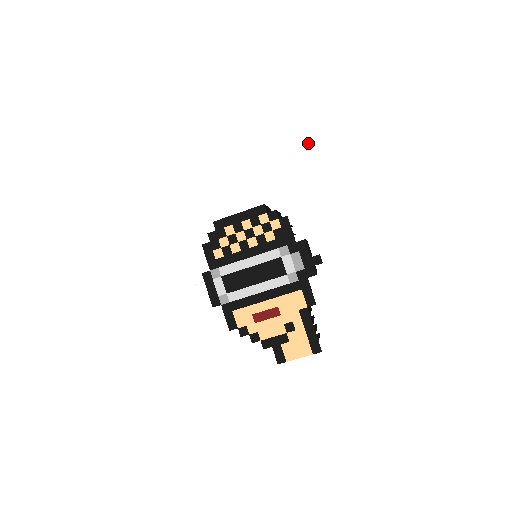
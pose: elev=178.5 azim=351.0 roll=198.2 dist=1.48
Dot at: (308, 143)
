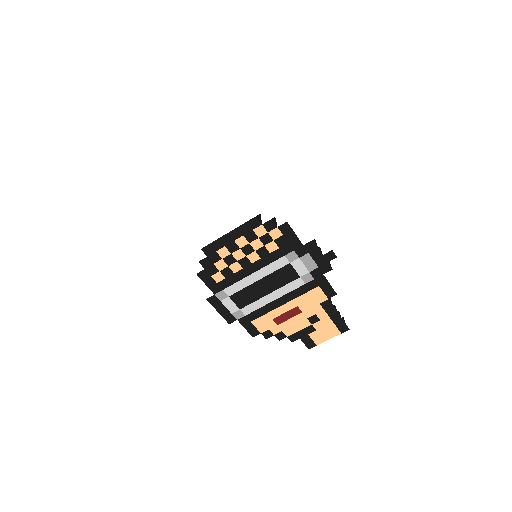
Dot at: (294, 133)
